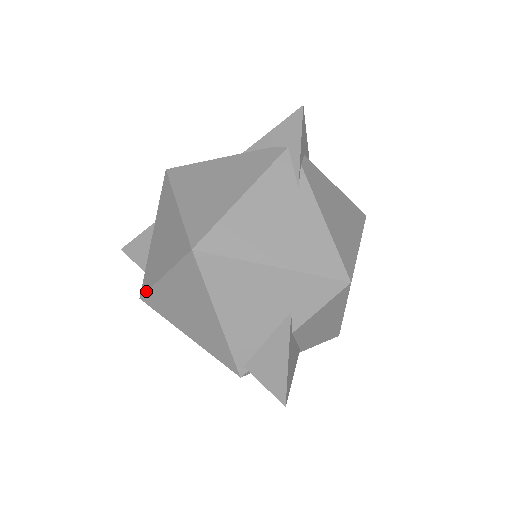
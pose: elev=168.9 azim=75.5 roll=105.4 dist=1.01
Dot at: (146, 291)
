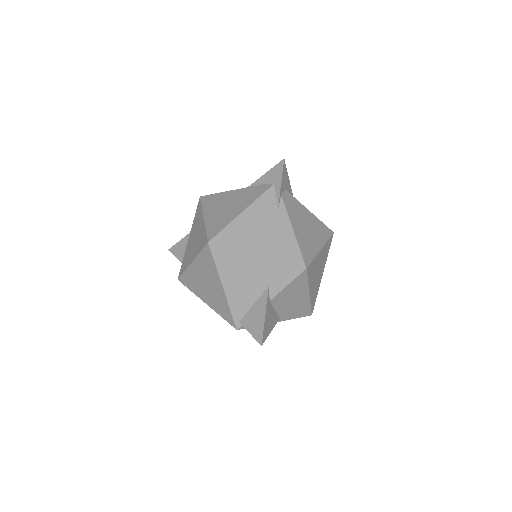
Dot at: (182, 274)
